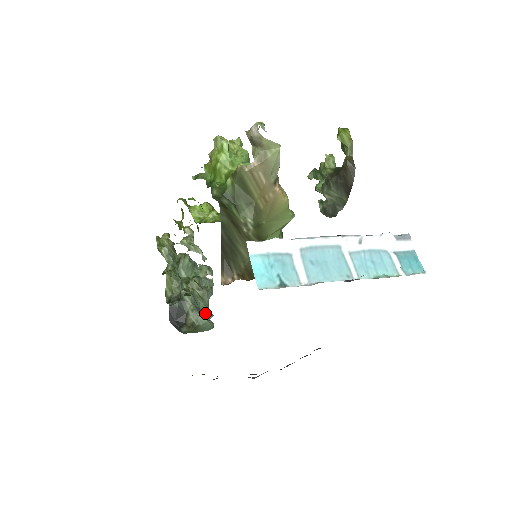
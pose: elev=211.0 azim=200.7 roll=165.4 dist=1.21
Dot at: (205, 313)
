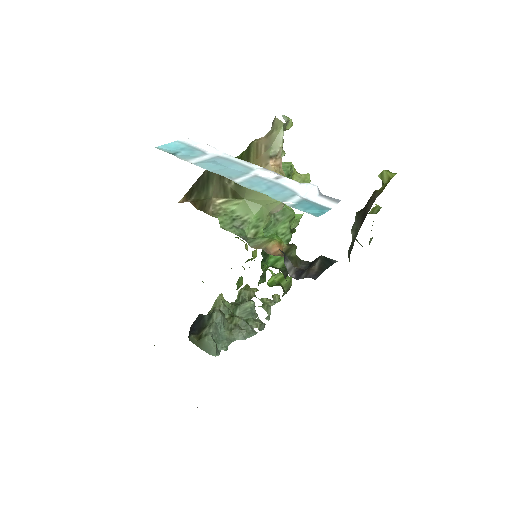
Dot at: (221, 341)
